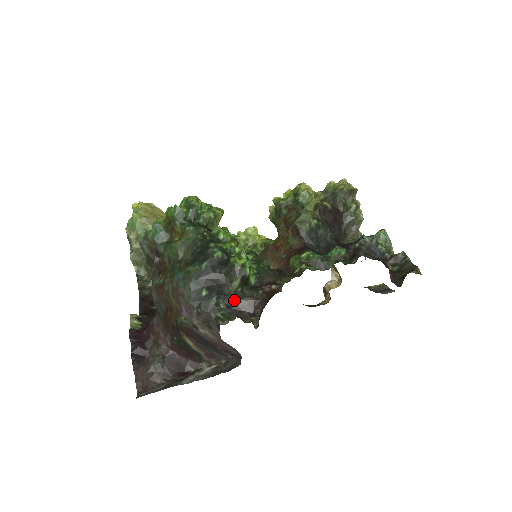
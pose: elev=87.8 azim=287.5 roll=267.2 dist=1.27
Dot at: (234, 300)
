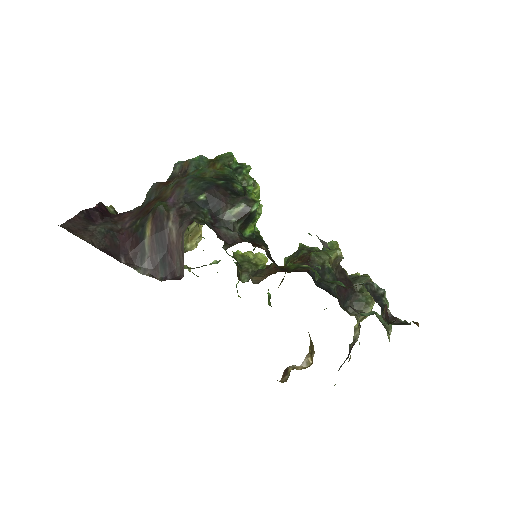
Dot at: (221, 225)
